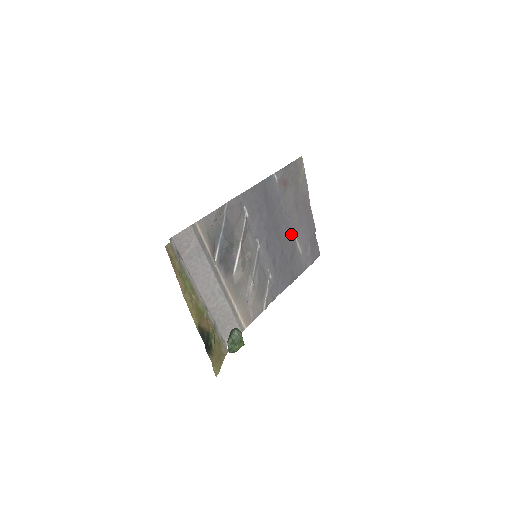
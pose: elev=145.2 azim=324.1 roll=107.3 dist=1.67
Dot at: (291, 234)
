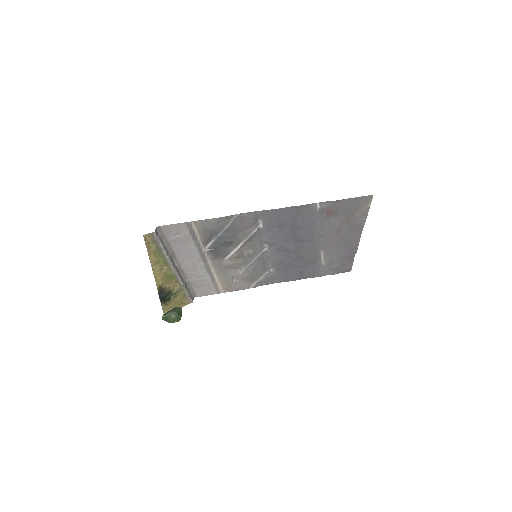
Dot at: (317, 249)
